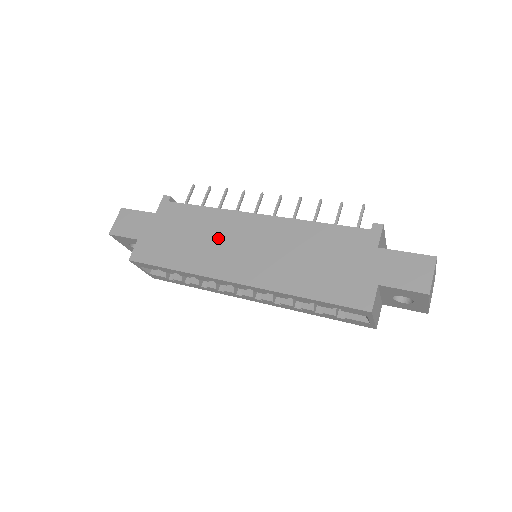
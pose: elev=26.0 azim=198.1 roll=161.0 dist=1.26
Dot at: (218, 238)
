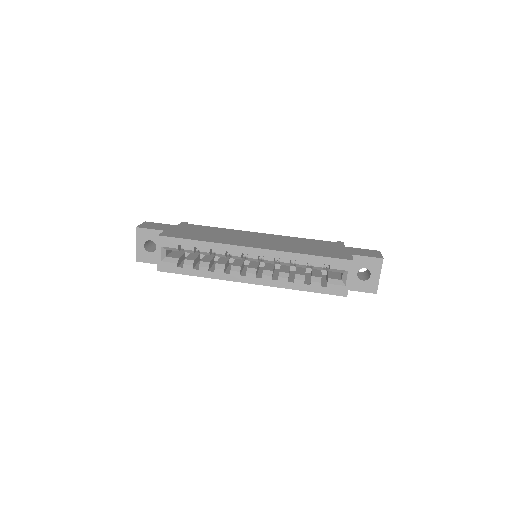
Dot at: (233, 236)
